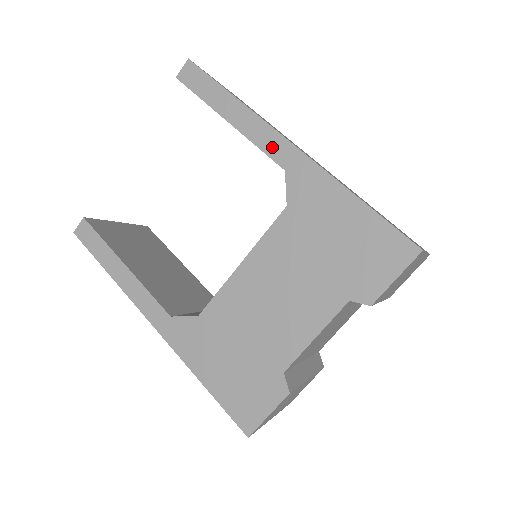
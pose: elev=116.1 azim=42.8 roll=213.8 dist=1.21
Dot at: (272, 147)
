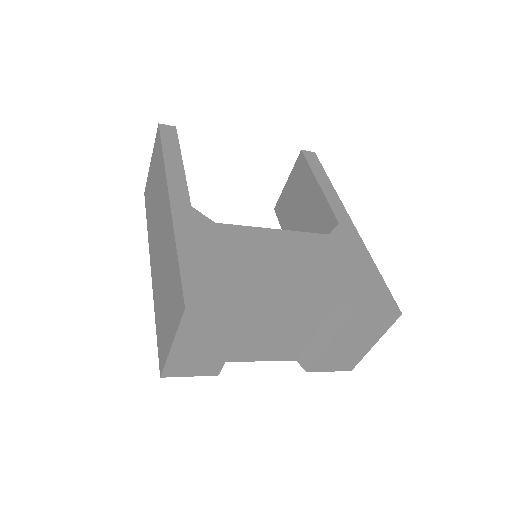
Dot at: (338, 211)
